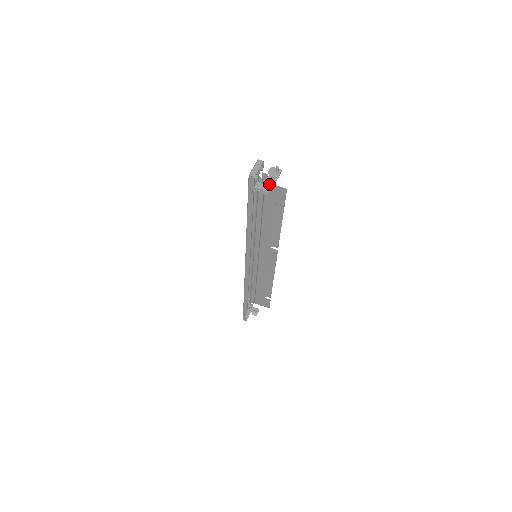
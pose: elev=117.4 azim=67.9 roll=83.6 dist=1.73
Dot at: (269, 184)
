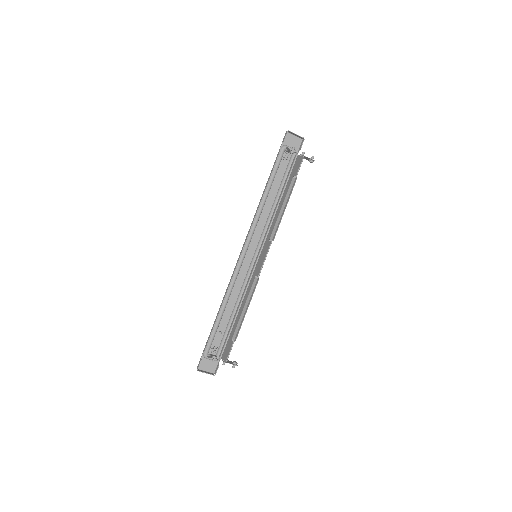
Dot at: (298, 158)
